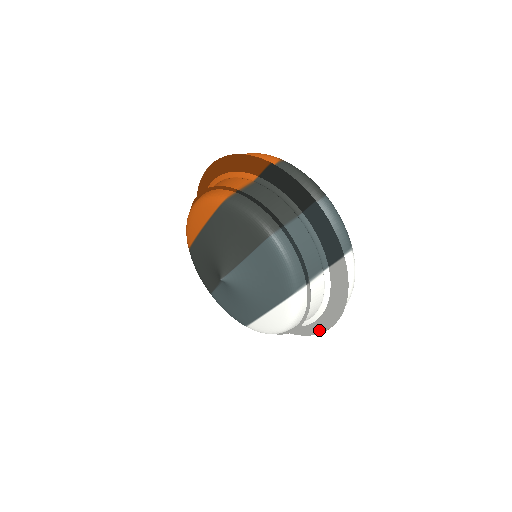
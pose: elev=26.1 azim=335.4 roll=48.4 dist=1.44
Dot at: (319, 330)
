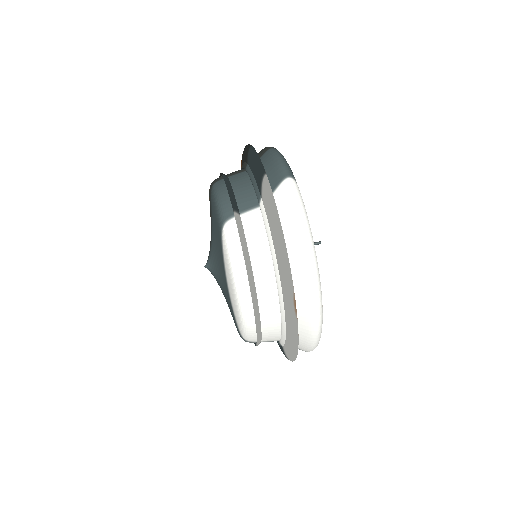
Dot at: (290, 305)
